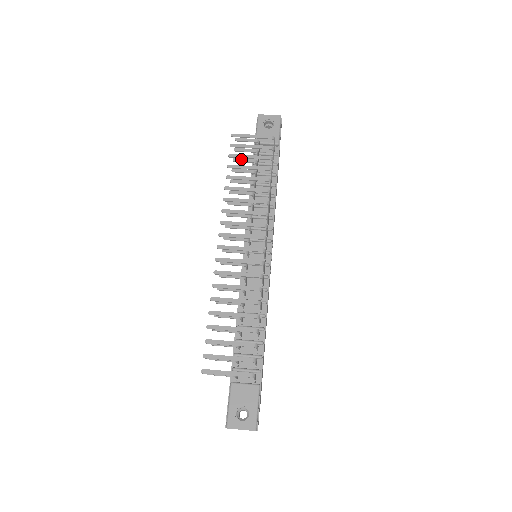
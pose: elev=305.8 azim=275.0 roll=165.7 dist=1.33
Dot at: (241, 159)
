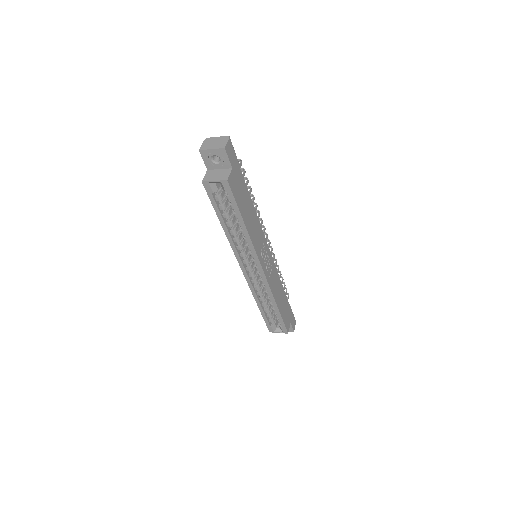
Dot at: occluded
